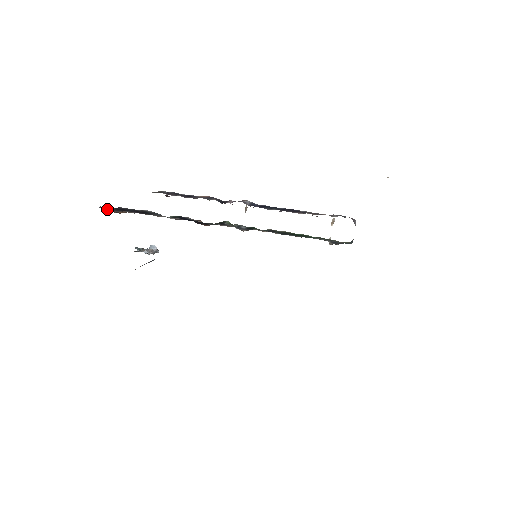
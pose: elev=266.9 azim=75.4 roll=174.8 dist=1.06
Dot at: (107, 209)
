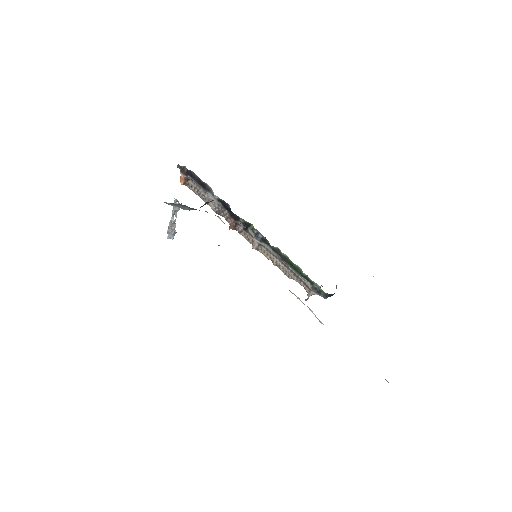
Dot at: (181, 169)
